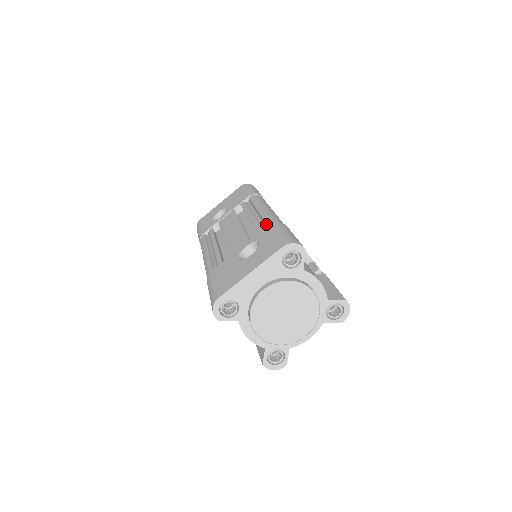
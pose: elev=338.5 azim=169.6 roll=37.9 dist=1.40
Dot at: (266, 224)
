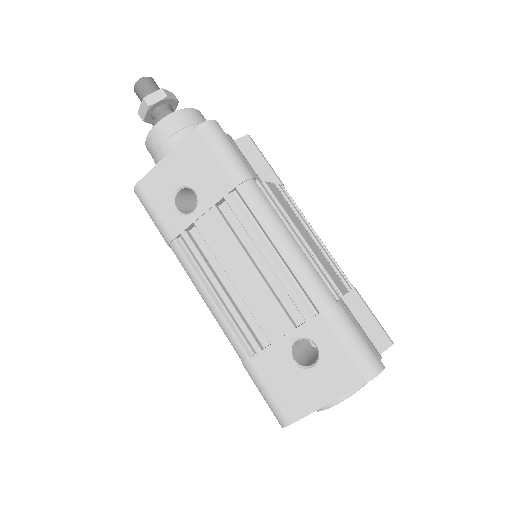
Dot at: (311, 302)
